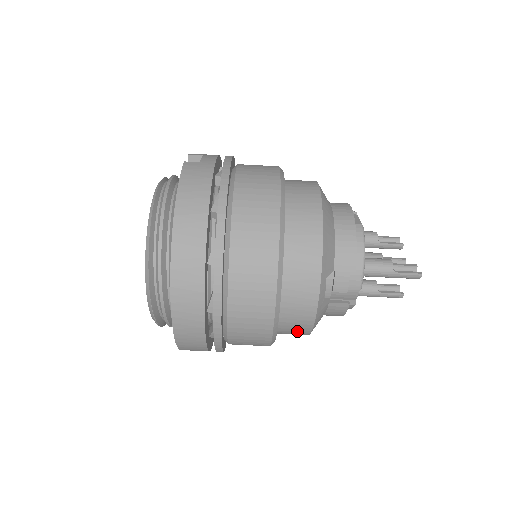
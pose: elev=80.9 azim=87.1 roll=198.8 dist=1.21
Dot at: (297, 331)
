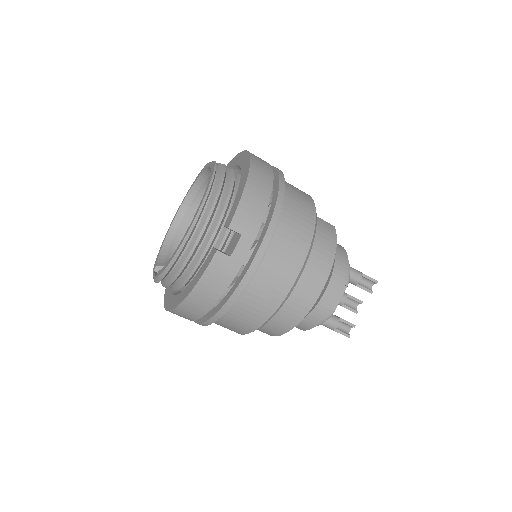
Dot at: occluded
